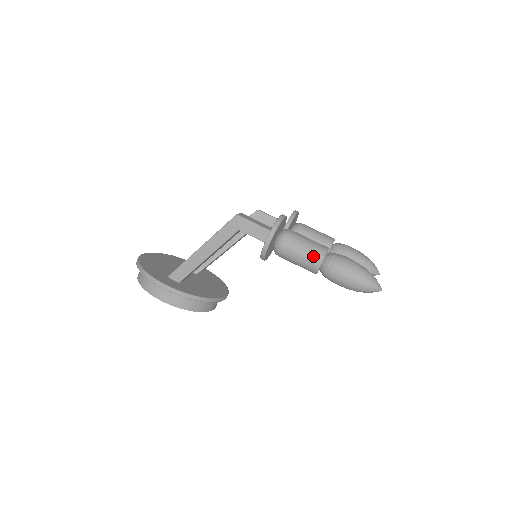
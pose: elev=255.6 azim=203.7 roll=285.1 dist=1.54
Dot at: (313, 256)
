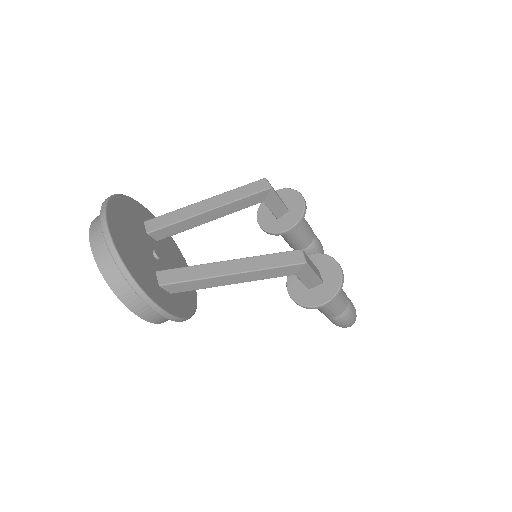
Dot at: (339, 310)
